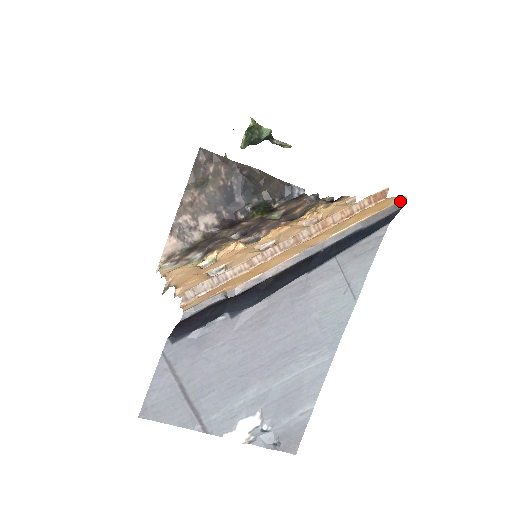
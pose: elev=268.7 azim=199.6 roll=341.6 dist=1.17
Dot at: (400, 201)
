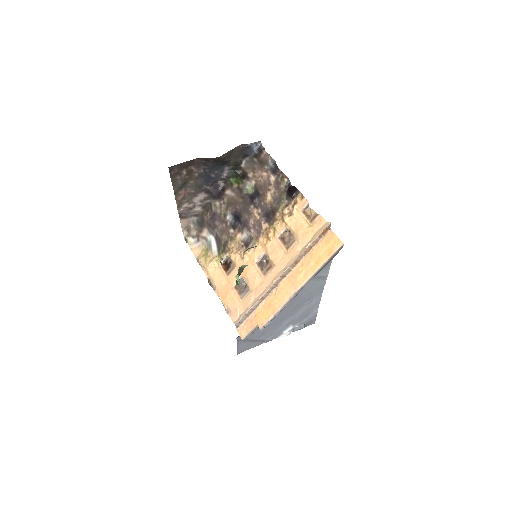
Dot at: (340, 248)
